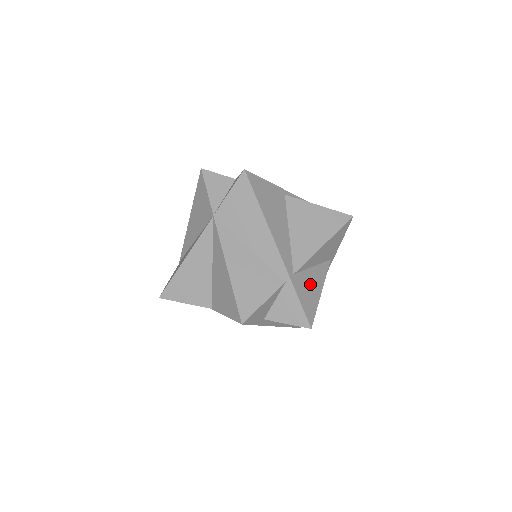
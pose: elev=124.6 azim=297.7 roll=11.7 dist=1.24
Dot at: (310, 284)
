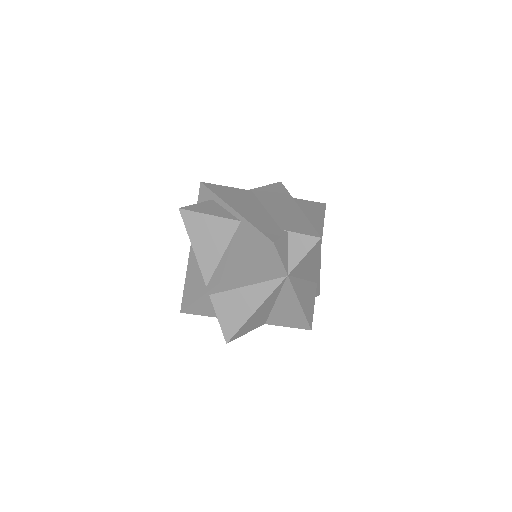
Dot at: occluded
